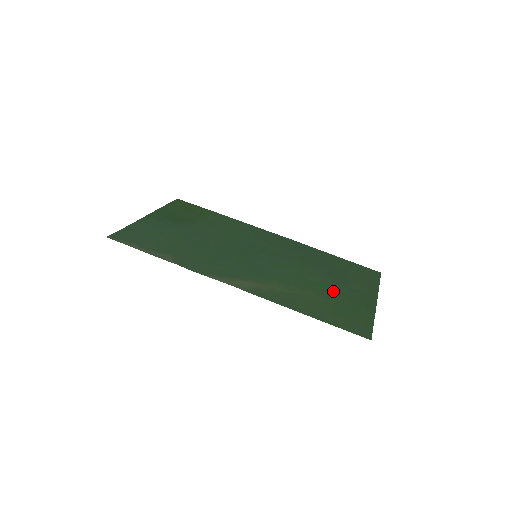
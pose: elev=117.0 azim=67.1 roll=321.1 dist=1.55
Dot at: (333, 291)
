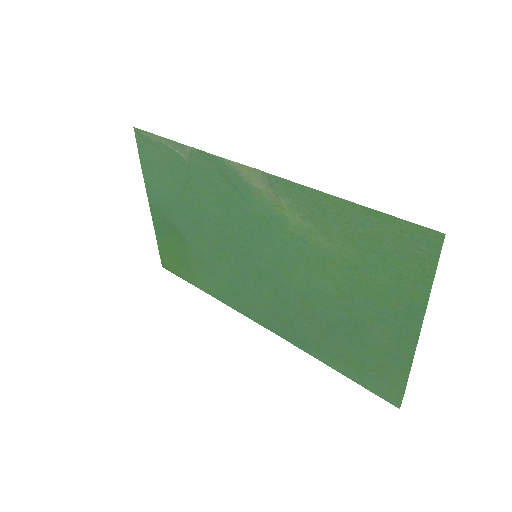
Dot at: (358, 288)
